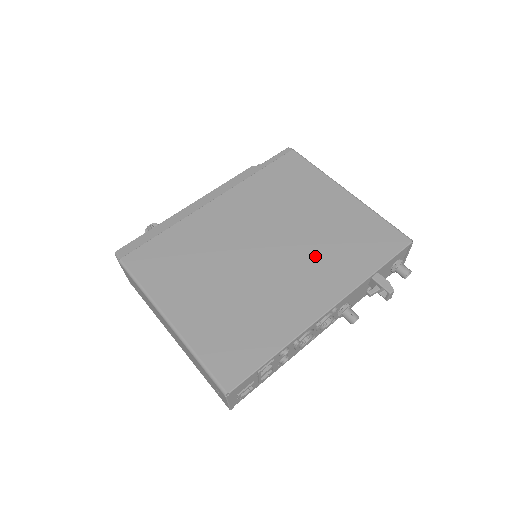
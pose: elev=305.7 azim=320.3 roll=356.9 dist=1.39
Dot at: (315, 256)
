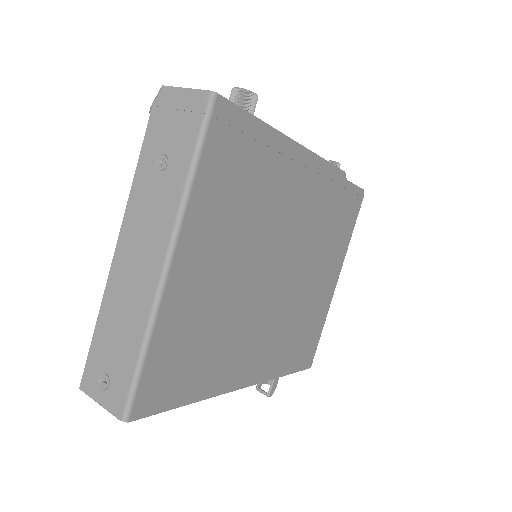
Dot at: (283, 325)
